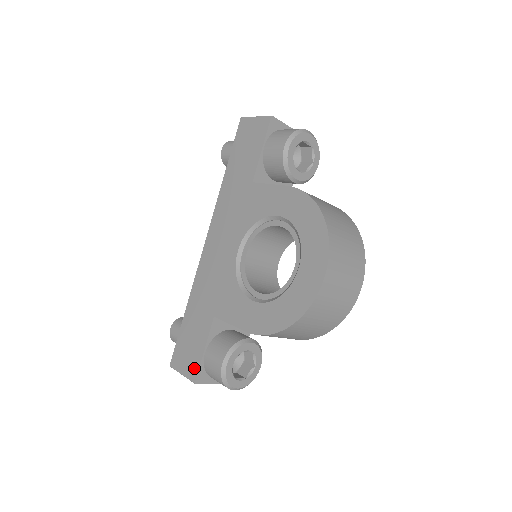
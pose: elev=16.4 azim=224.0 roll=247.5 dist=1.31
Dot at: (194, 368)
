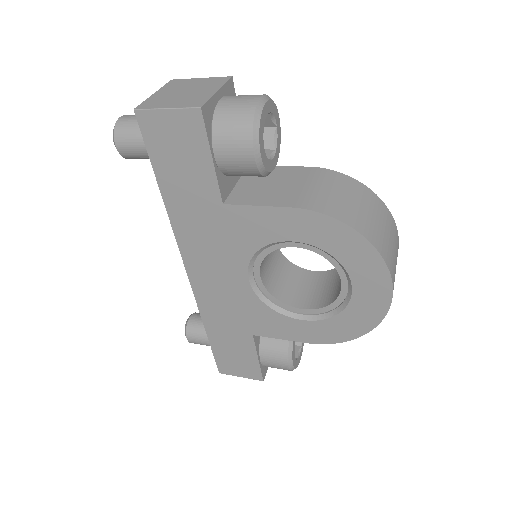
Dot at: (255, 372)
